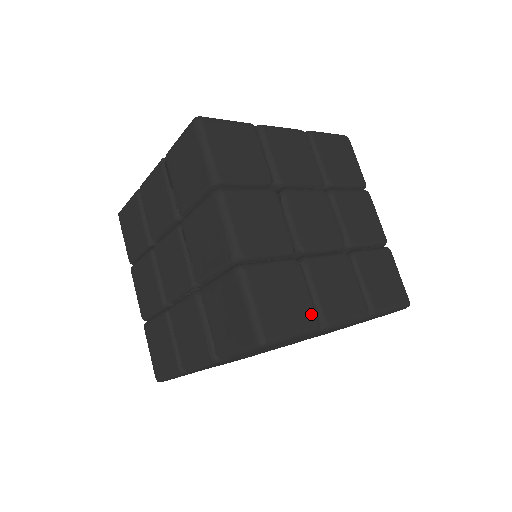
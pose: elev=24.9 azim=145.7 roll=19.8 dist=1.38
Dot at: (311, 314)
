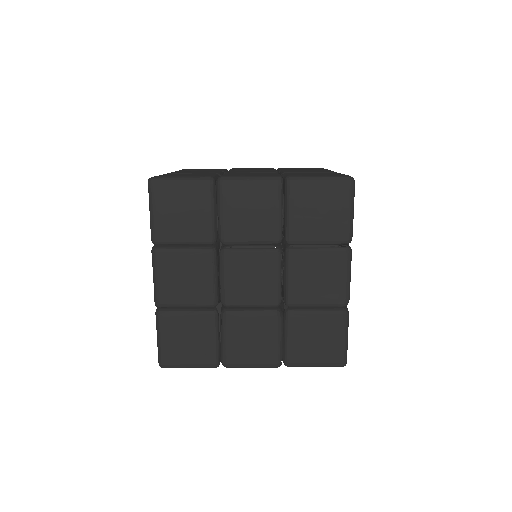
Dot at: occluded
